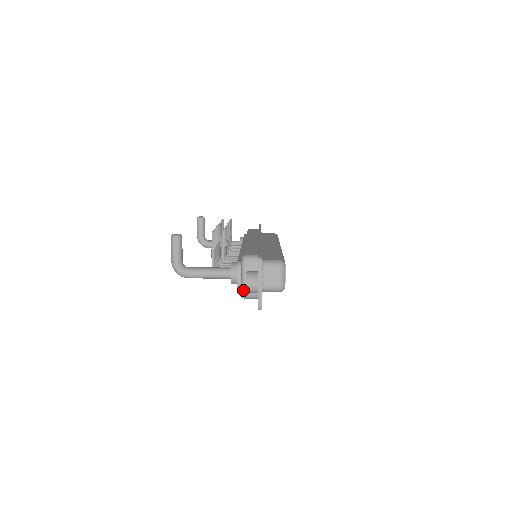
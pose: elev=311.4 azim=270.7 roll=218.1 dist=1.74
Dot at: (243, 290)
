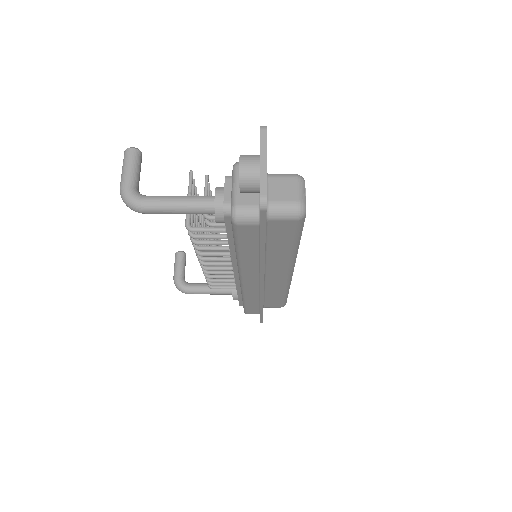
Dot at: (234, 203)
